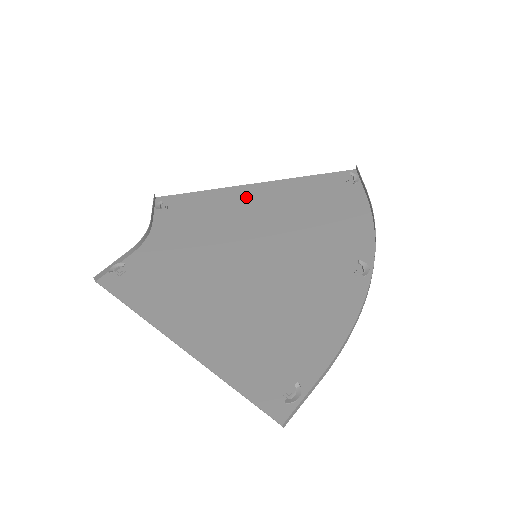
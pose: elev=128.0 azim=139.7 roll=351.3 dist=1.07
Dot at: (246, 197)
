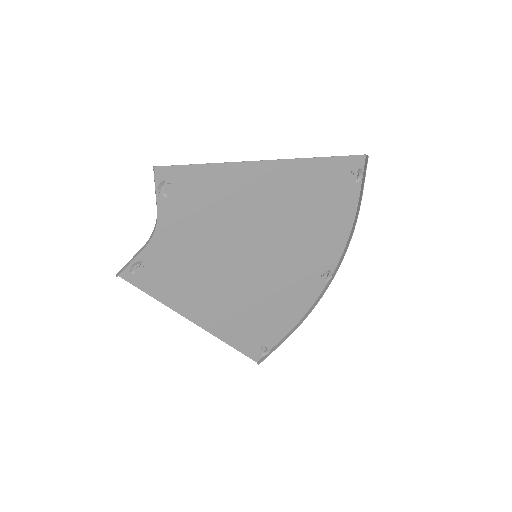
Dot at: (255, 182)
